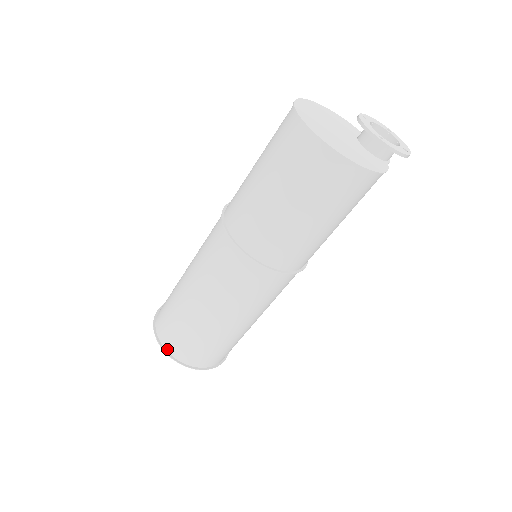
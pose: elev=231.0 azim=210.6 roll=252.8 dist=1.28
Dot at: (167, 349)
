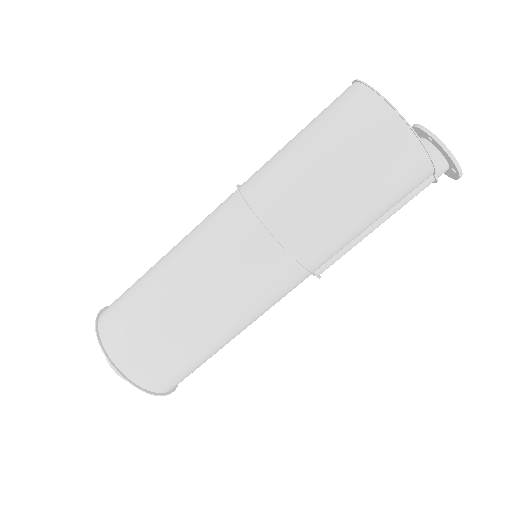
Dot at: (101, 333)
